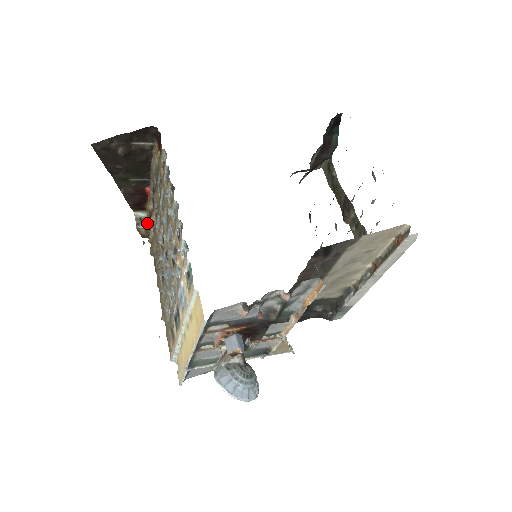
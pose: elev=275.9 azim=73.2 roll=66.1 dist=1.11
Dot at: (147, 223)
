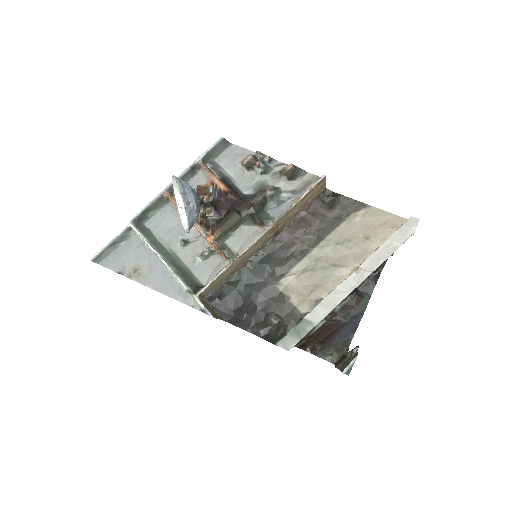
Dot at: occluded
